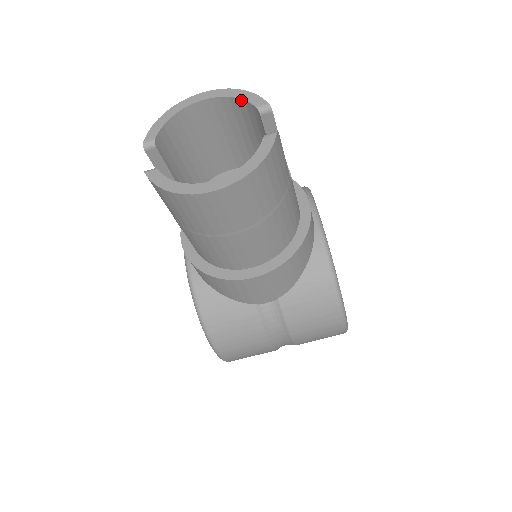
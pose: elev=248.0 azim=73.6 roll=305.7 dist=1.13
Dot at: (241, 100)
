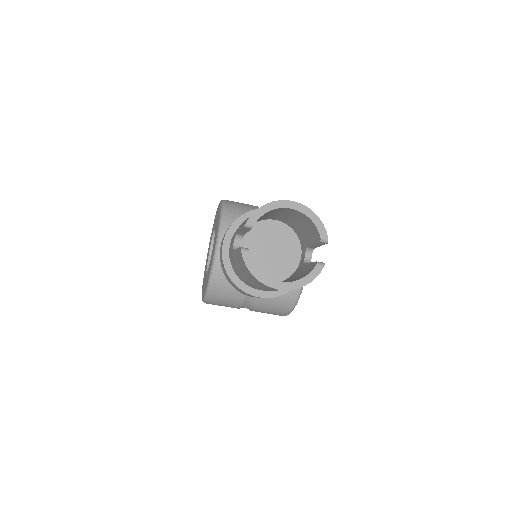
Dot at: (314, 224)
